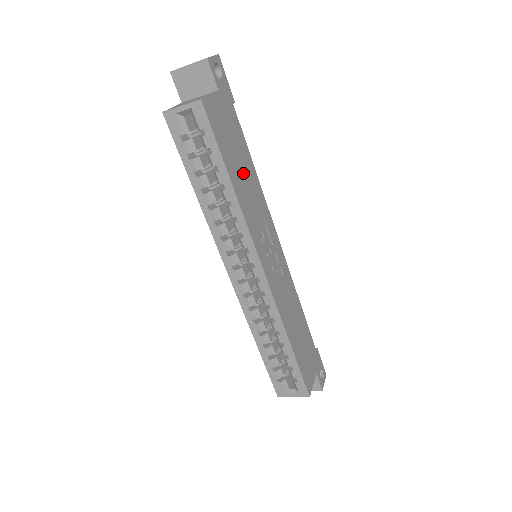
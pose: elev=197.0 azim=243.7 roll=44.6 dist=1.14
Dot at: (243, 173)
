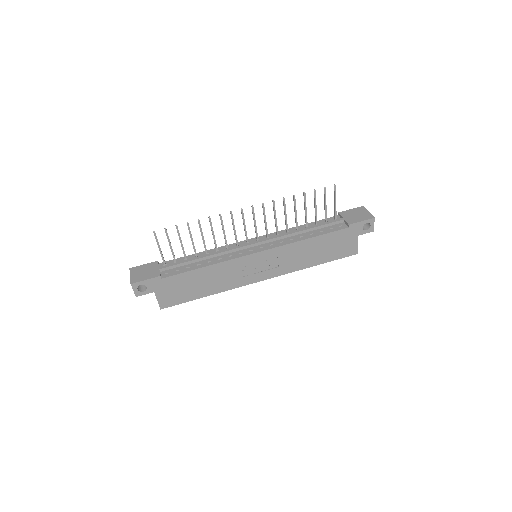
Dot at: (204, 282)
